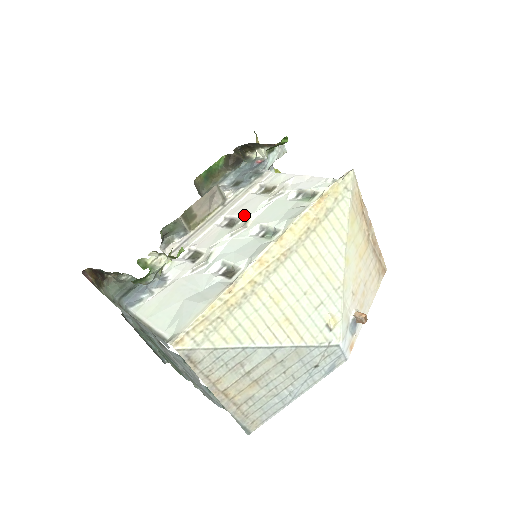
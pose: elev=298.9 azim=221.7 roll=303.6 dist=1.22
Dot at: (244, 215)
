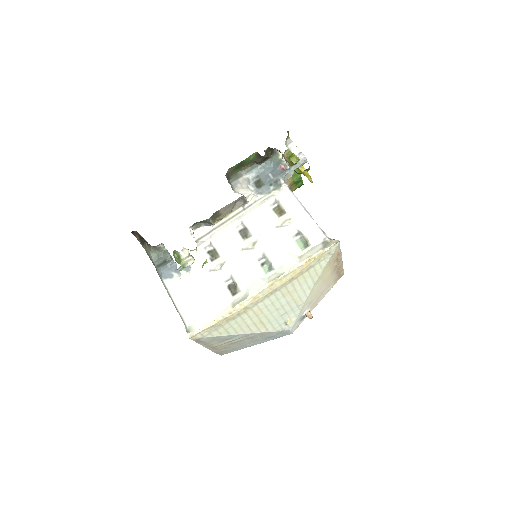
Dot at: (255, 233)
